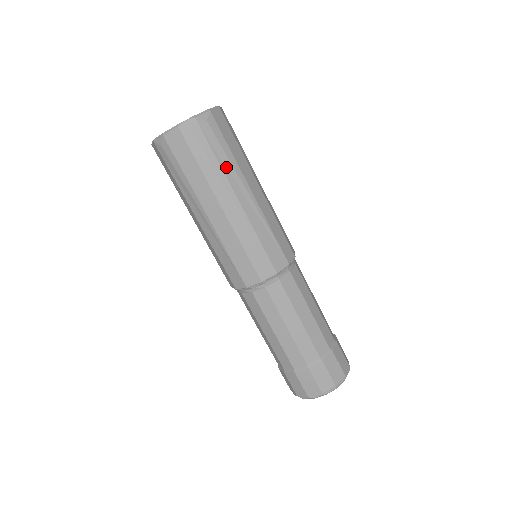
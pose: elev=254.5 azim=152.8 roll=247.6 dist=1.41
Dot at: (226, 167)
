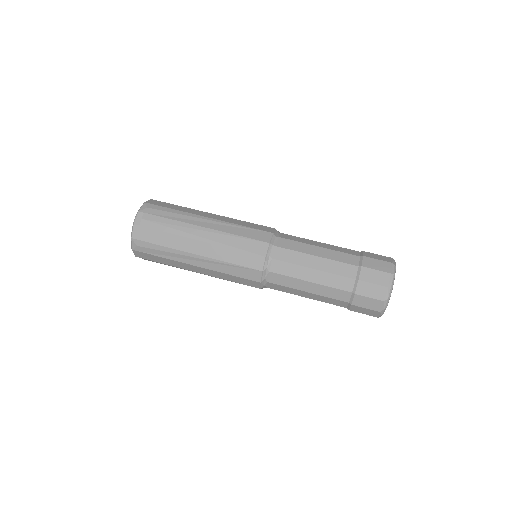
Dot at: (179, 218)
